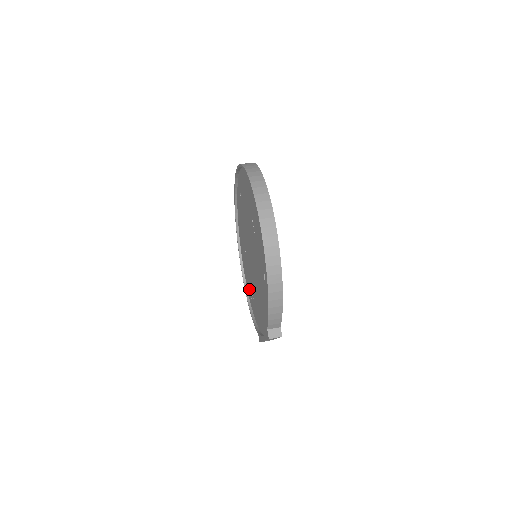
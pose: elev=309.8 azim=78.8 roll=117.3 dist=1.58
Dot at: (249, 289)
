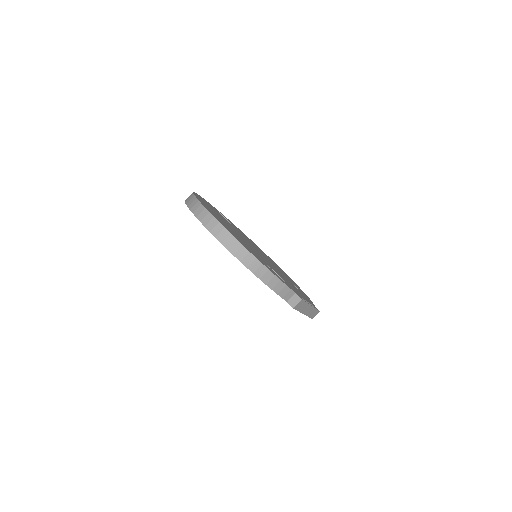
Dot at: occluded
